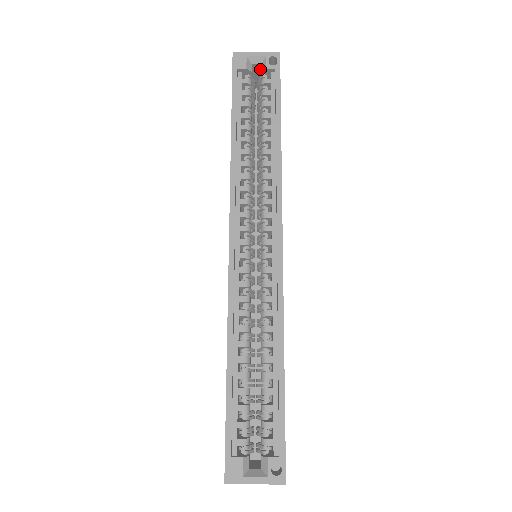
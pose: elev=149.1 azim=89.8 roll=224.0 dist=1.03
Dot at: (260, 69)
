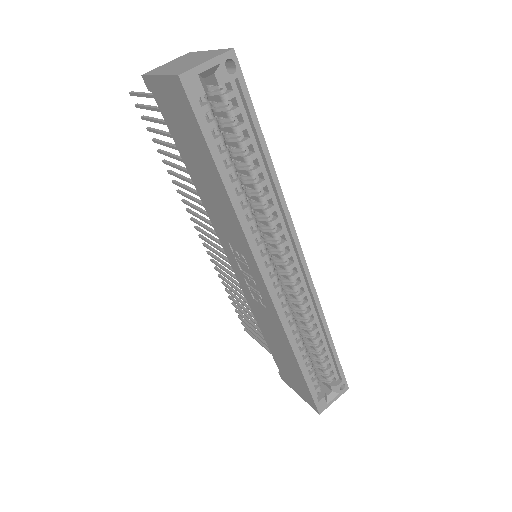
Dot at: occluded
